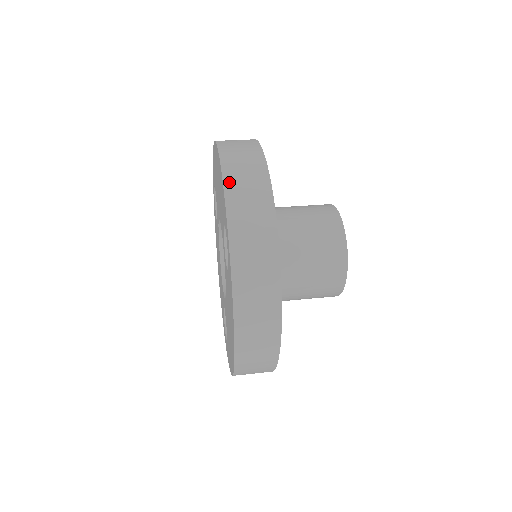
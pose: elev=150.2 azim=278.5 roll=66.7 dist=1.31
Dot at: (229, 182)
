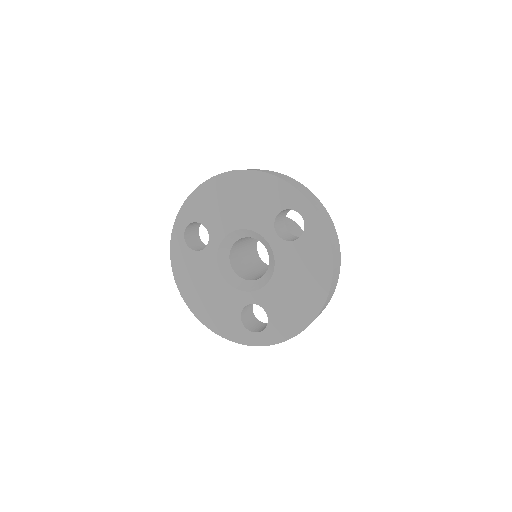
Dot at: (284, 179)
